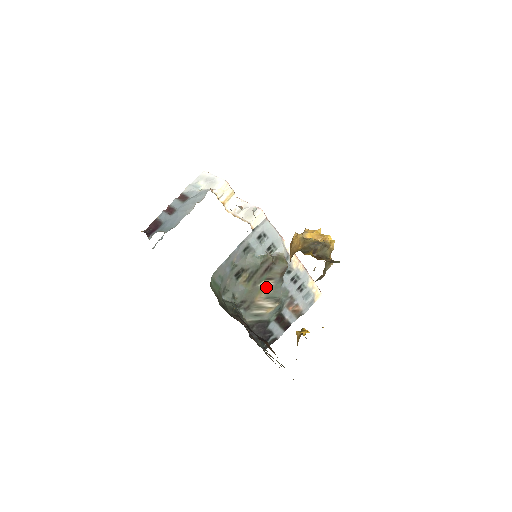
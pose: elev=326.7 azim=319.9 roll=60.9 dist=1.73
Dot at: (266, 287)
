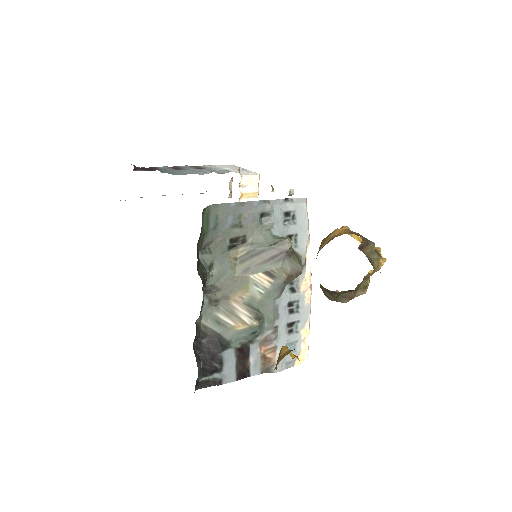
Dot at: (257, 286)
